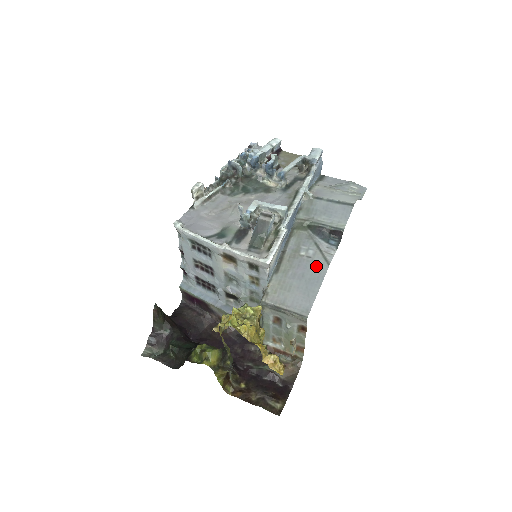
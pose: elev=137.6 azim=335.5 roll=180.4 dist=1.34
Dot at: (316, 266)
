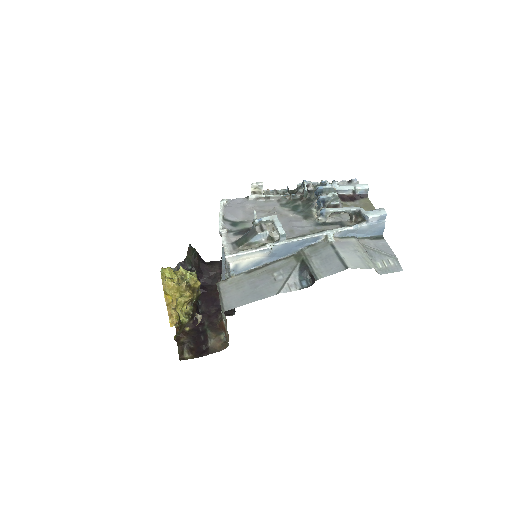
Dot at: (270, 288)
